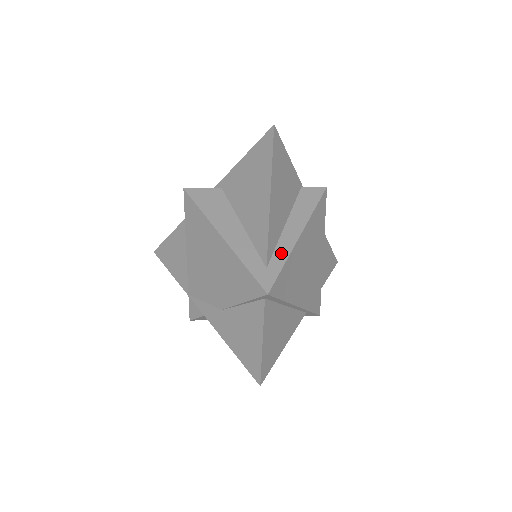
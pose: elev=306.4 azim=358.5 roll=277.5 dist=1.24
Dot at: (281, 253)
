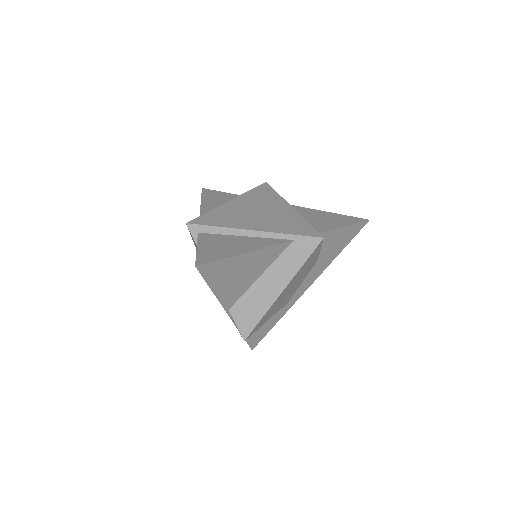
Dot at: occluded
